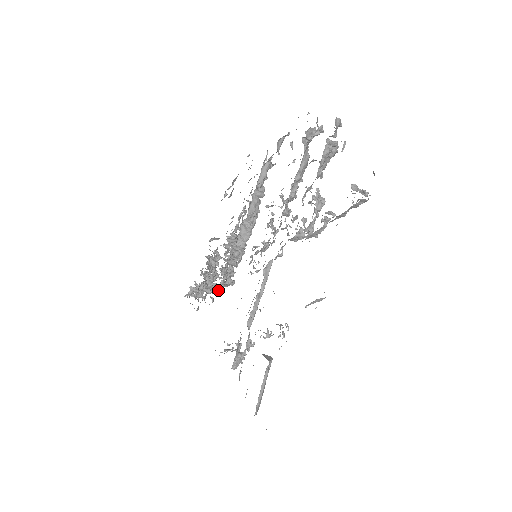
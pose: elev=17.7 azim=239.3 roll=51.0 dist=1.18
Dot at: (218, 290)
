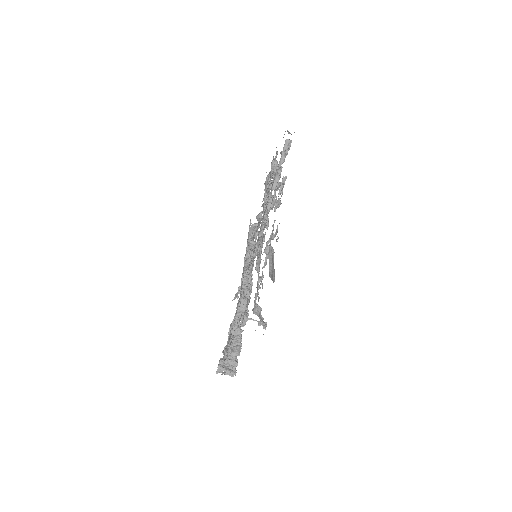
Dot at: (241, 331)
